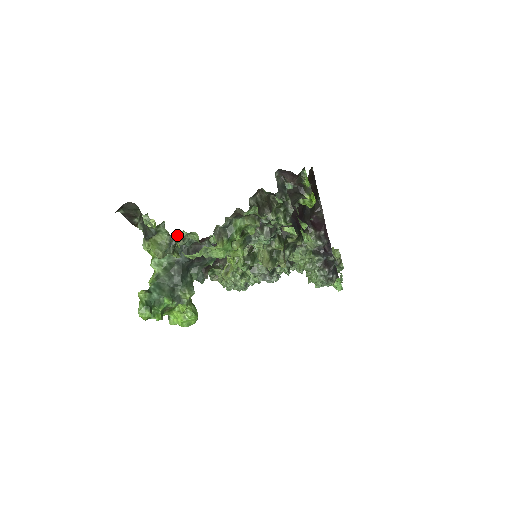
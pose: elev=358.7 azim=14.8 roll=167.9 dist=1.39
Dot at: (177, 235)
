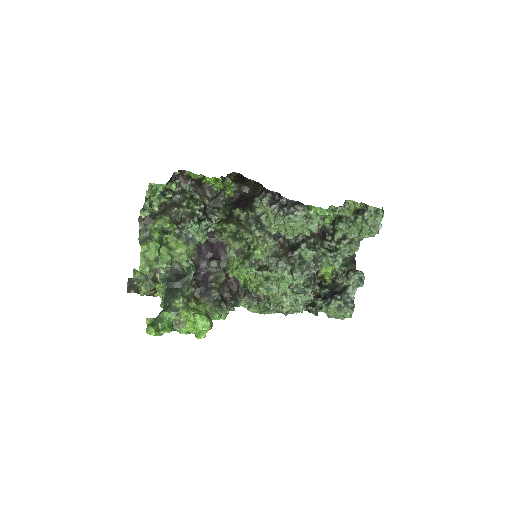
Dot at: occluded
